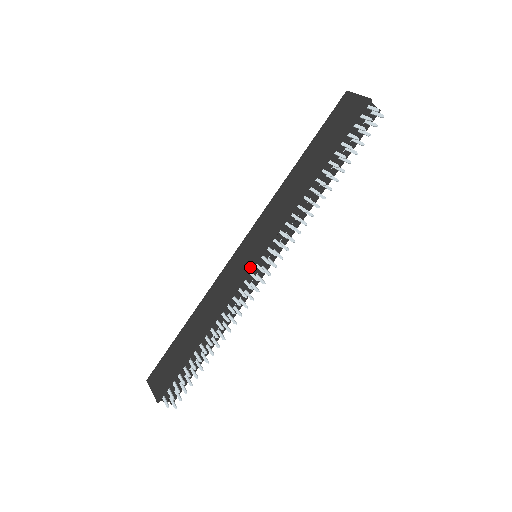
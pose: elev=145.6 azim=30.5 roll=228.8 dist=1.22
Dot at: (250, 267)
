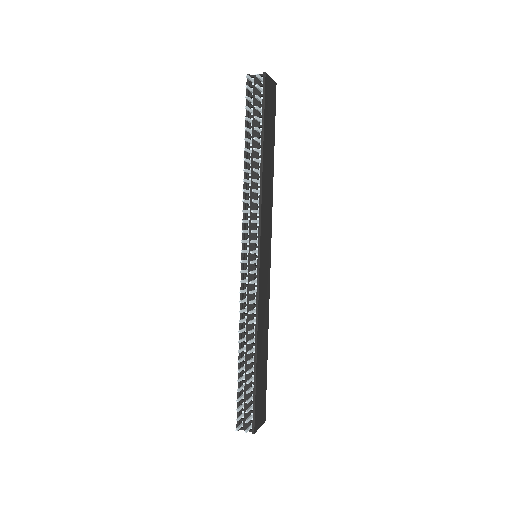
Dot at: (242, 266)
